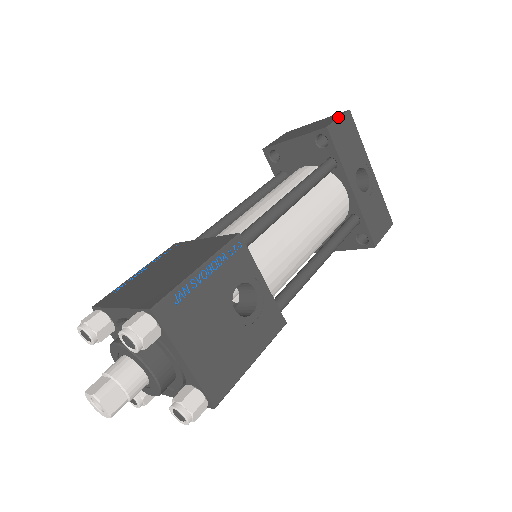
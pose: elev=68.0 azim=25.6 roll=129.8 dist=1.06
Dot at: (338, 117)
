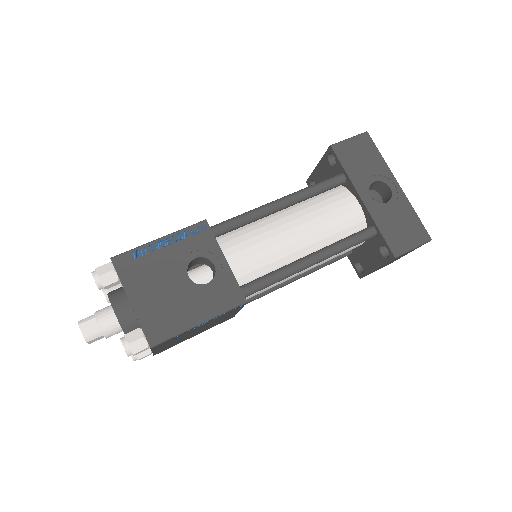
Dot at: (350, 138)
